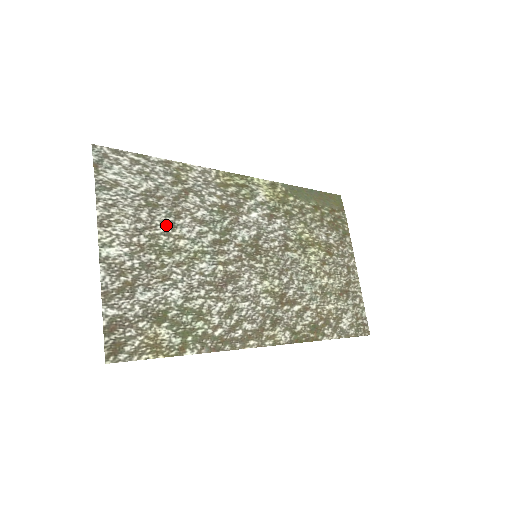
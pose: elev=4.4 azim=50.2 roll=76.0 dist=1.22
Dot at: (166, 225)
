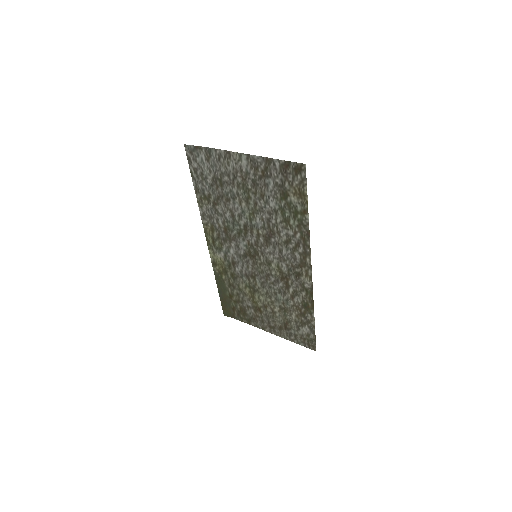
Dot at: (233, 193)
